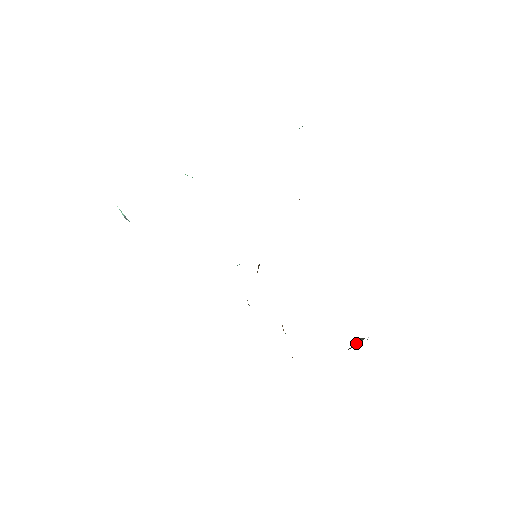
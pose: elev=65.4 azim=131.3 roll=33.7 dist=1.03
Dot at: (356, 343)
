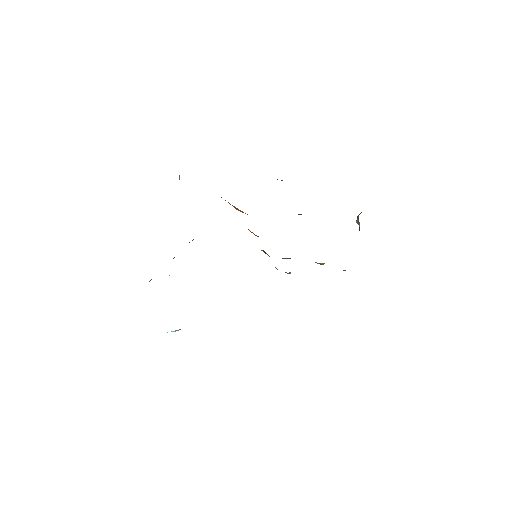
Dot at: (358, 224)
